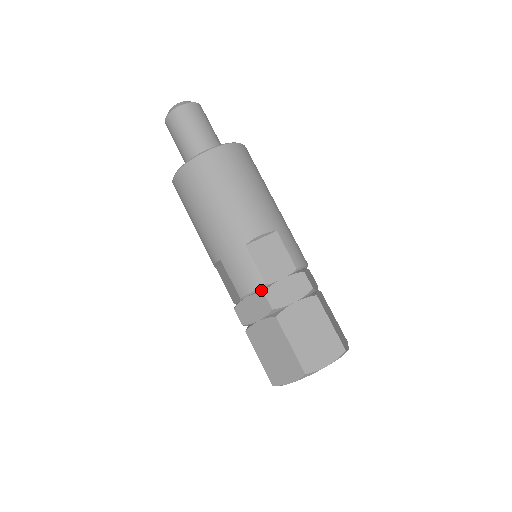
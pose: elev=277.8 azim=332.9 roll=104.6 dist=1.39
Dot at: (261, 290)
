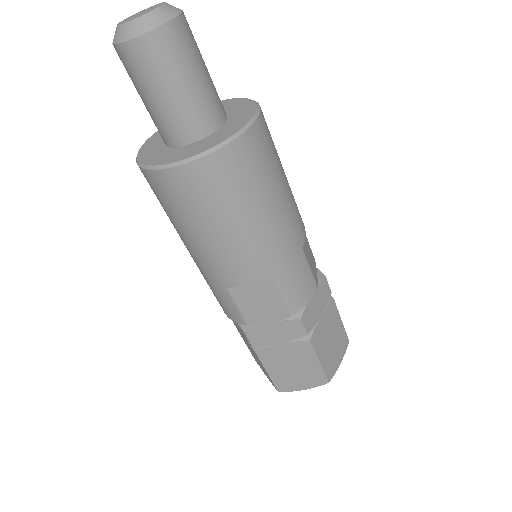
Dot at: (243, 326)
